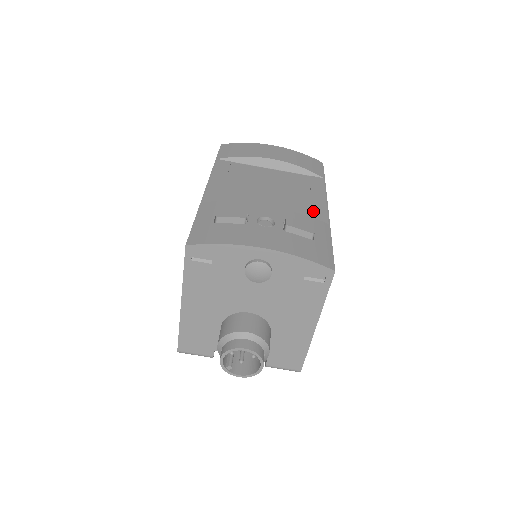
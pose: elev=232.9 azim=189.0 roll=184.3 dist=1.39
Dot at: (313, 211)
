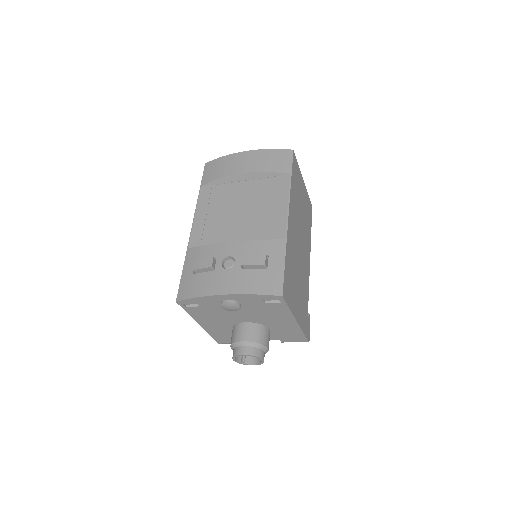
Dot at: (274, 227)
